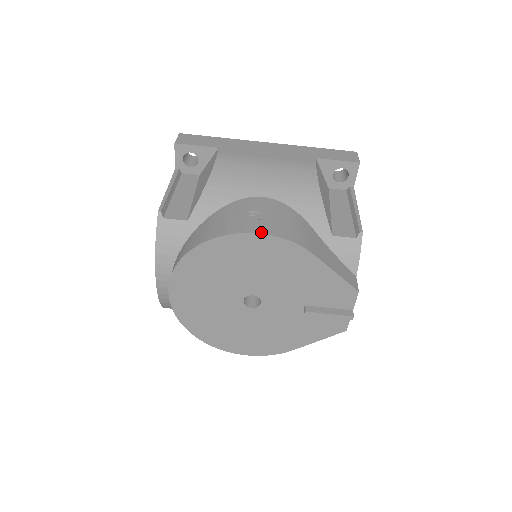
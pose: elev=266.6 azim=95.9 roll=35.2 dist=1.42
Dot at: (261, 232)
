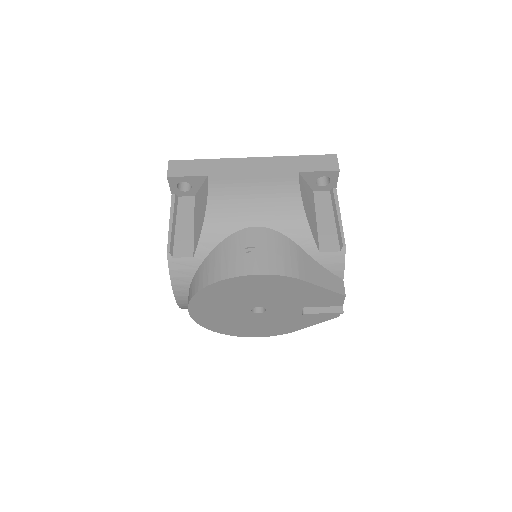
Dot at: (258, 273)
